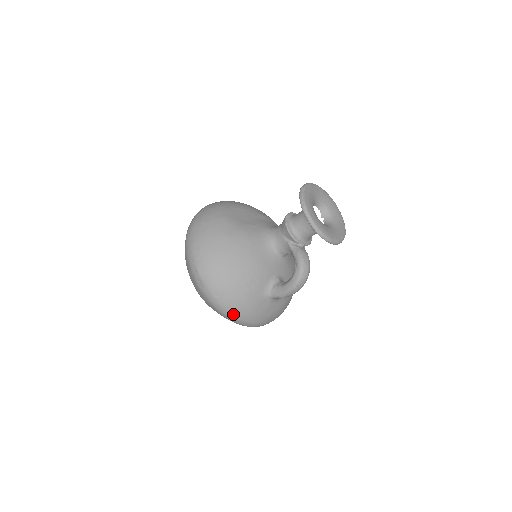
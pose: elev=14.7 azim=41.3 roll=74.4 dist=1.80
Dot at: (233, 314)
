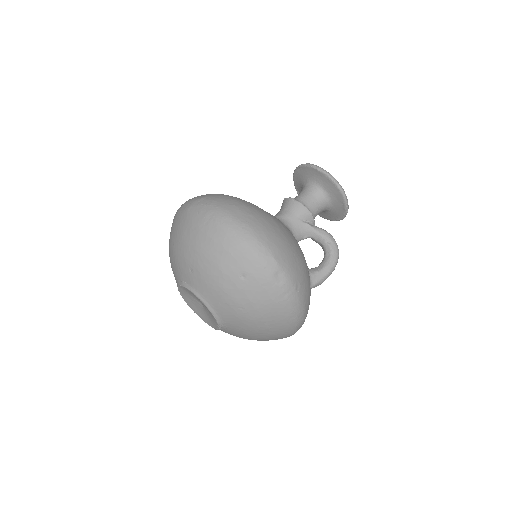
Dot at: (304, 312)
